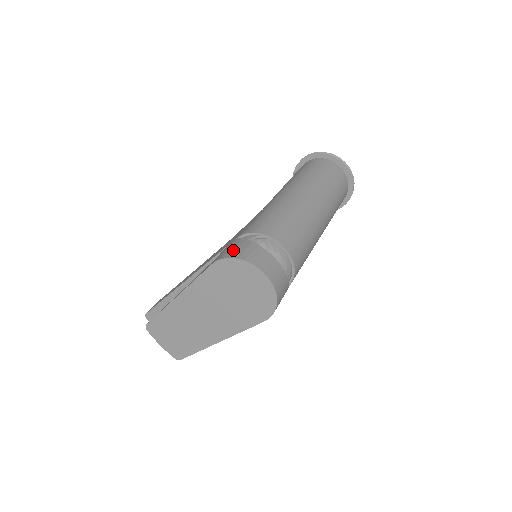
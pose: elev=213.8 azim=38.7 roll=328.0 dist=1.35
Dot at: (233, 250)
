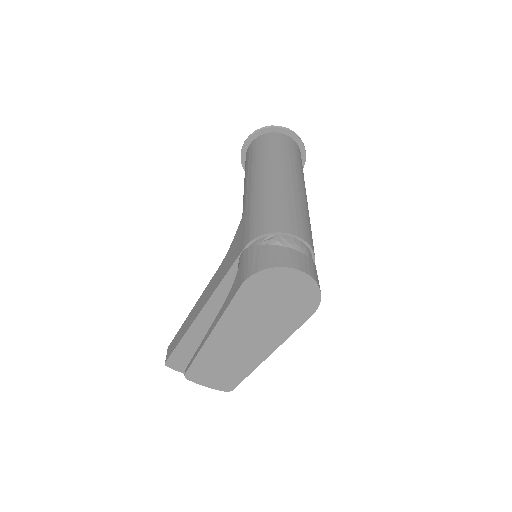
Dot at: (255, 262)
